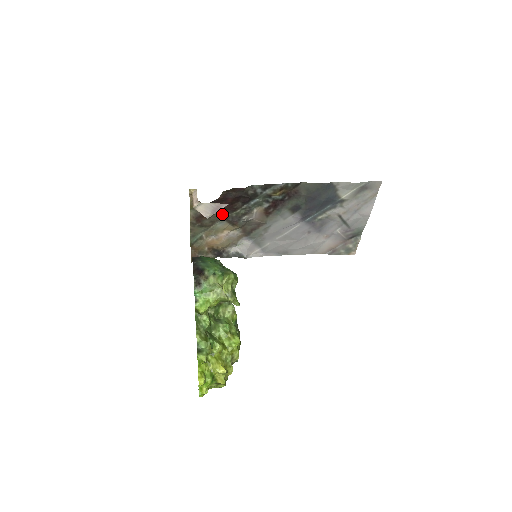
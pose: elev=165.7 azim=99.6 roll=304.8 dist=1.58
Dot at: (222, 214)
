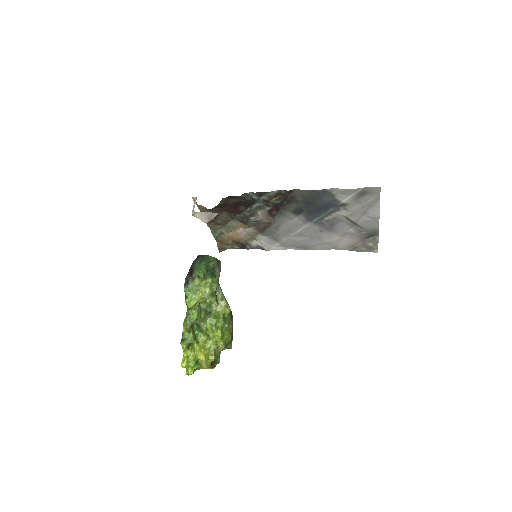
Dot at: (231, 215)
